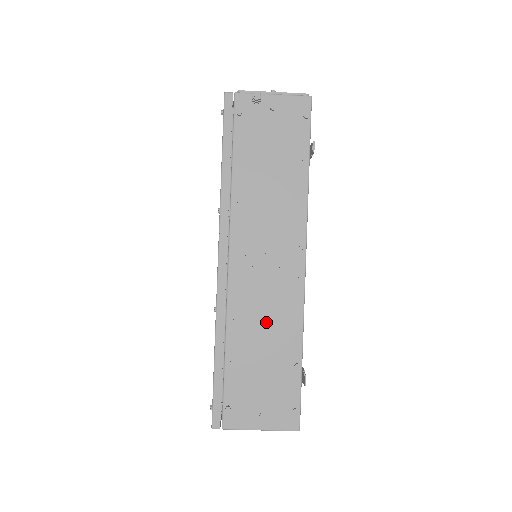
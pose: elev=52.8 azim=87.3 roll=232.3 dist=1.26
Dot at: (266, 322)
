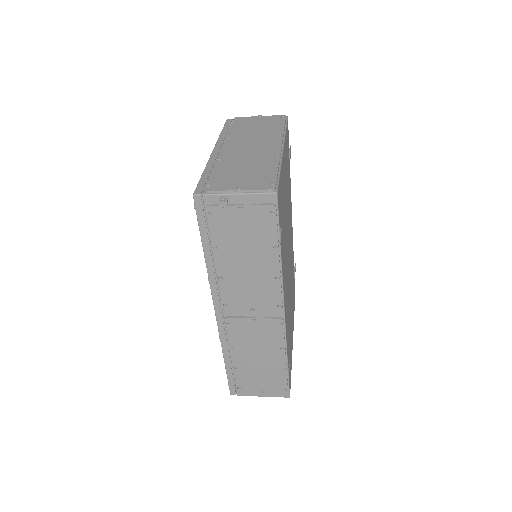
Dot at: (258, 348)
